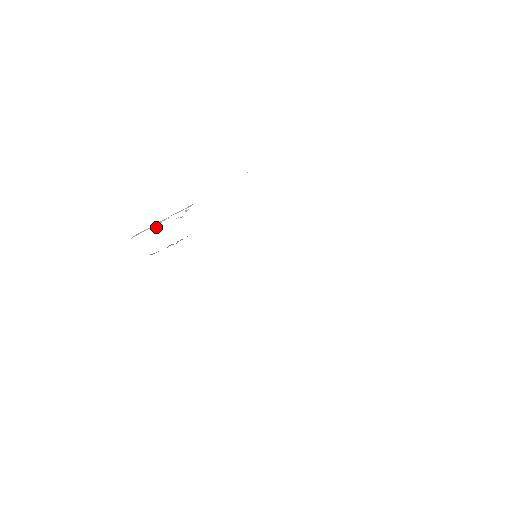
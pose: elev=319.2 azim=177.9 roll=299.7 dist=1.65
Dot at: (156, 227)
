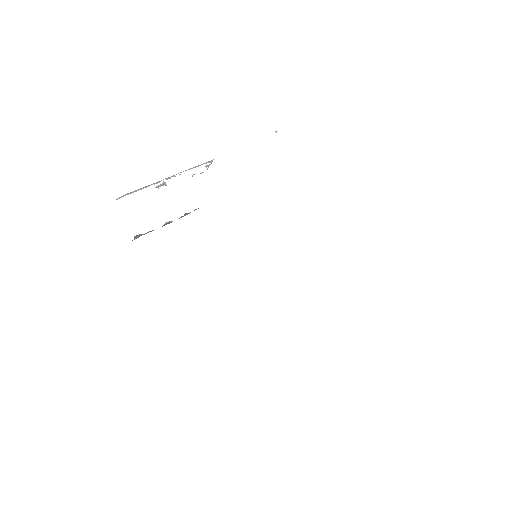
Dot at: (161, 184)
